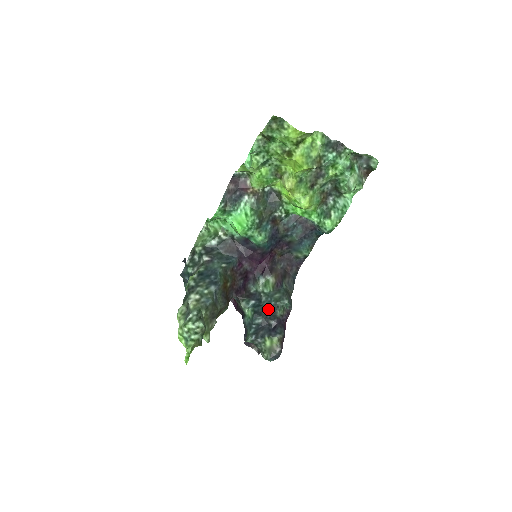
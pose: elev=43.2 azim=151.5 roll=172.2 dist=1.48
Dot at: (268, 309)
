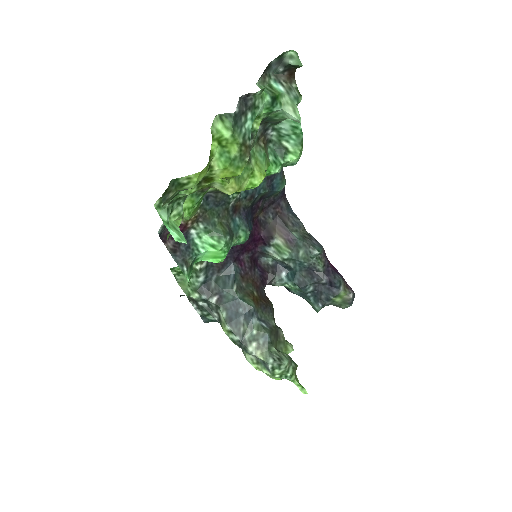
Dot at: (307, 272)
